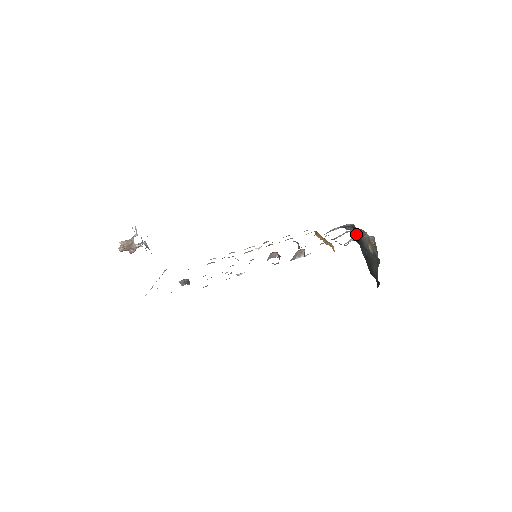
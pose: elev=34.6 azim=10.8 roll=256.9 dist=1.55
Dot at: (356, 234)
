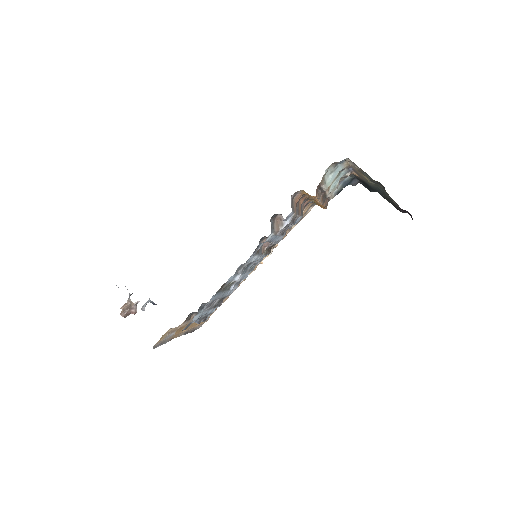
Dot at: occluded
